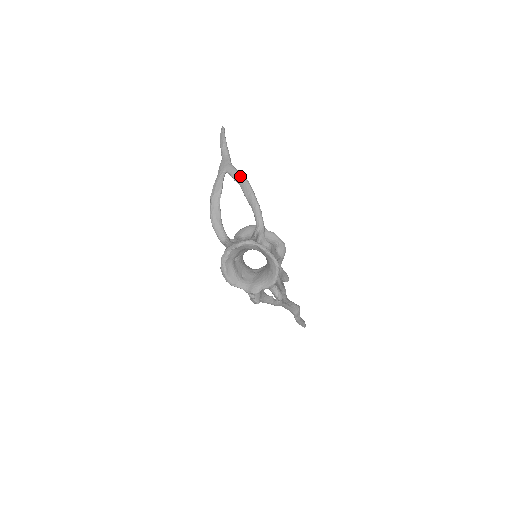
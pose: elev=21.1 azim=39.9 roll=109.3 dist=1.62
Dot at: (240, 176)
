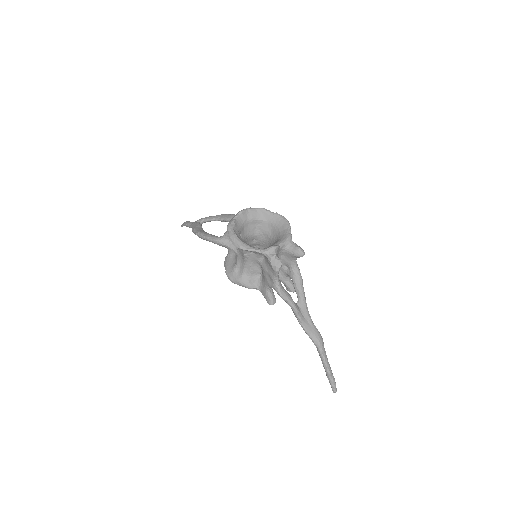
Dot at: (216, 215)
